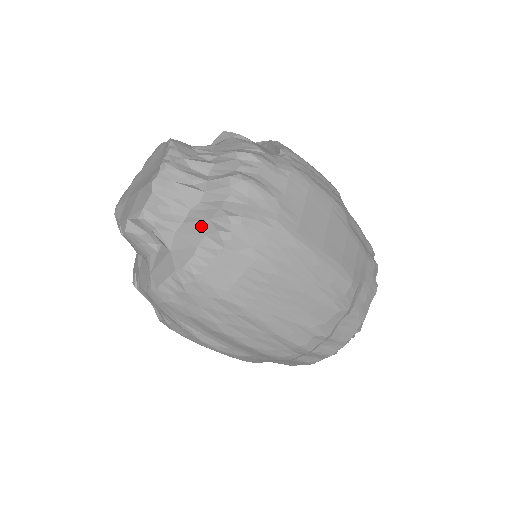
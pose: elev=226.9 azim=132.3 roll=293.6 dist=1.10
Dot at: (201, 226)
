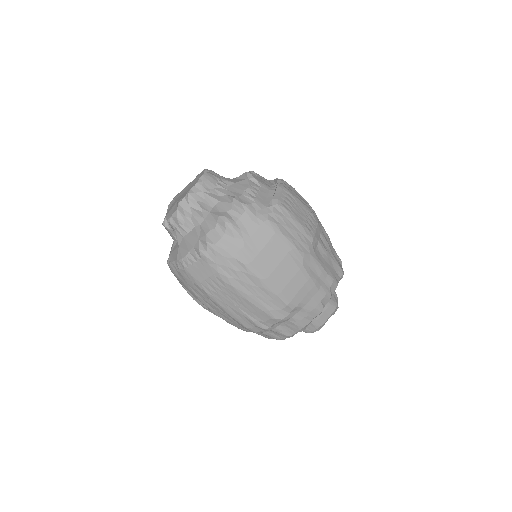
Dot at: (194, 241)
